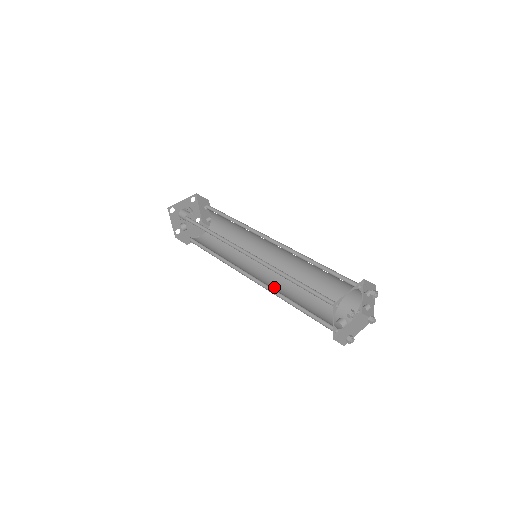
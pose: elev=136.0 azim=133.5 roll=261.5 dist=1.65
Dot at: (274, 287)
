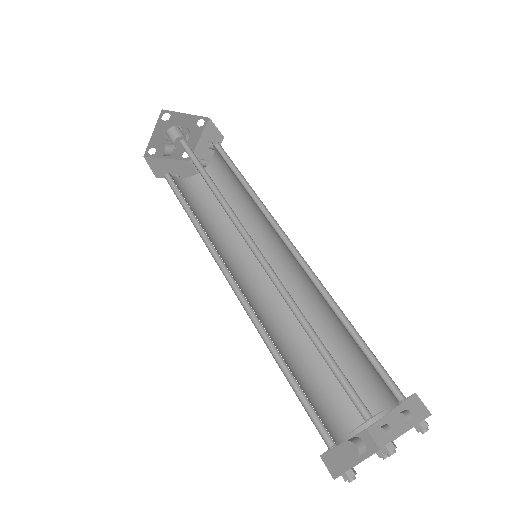
Dot at: (259, 316)
